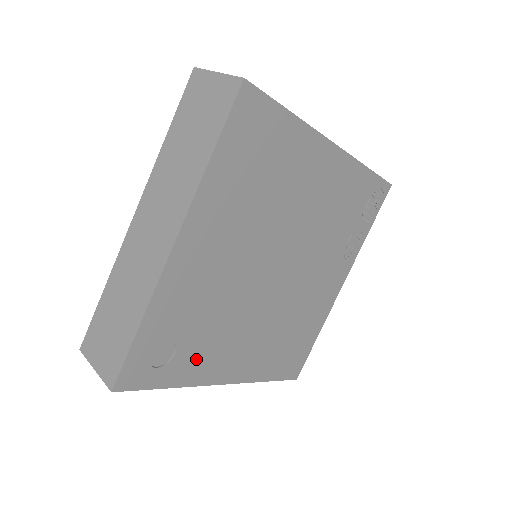
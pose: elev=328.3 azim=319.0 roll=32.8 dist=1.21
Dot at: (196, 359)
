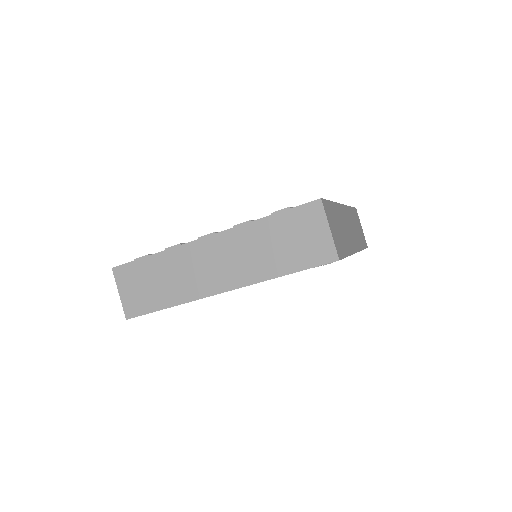
Dot at: occluded
